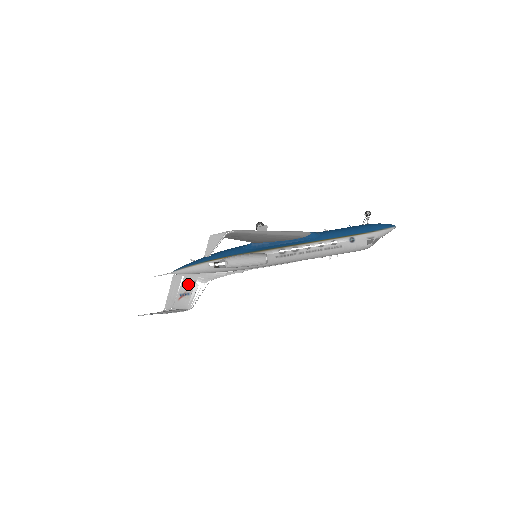
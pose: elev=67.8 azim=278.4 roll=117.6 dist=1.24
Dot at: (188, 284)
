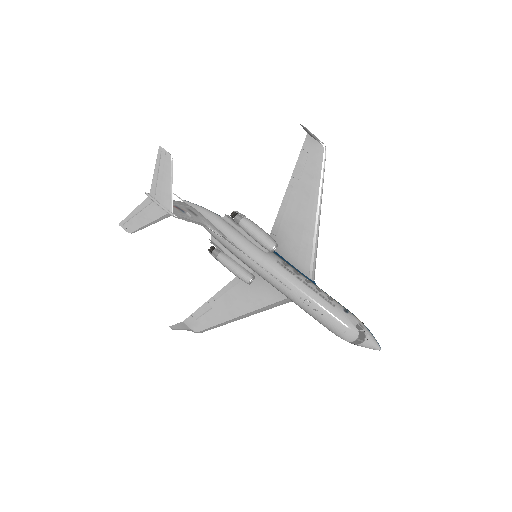
Dot at: (190, 211)
